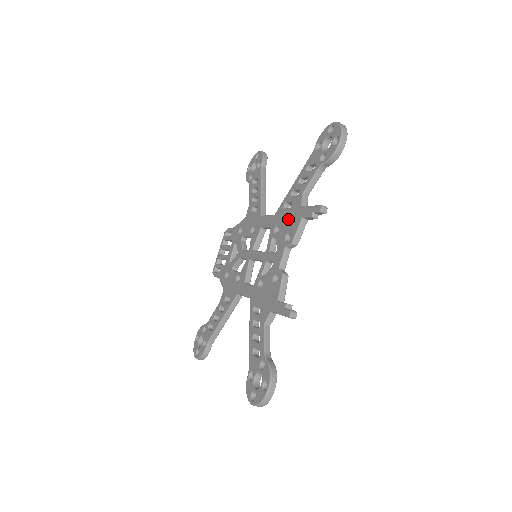
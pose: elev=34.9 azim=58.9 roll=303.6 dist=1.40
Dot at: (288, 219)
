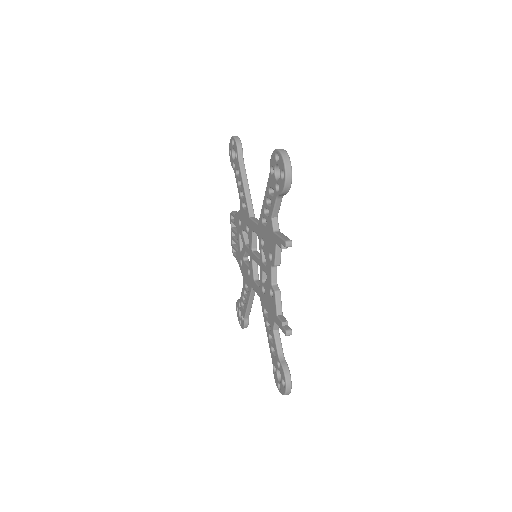
Dot at: (267, 238)
